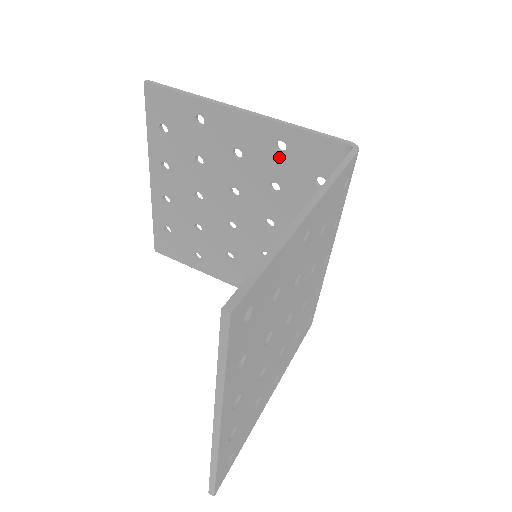
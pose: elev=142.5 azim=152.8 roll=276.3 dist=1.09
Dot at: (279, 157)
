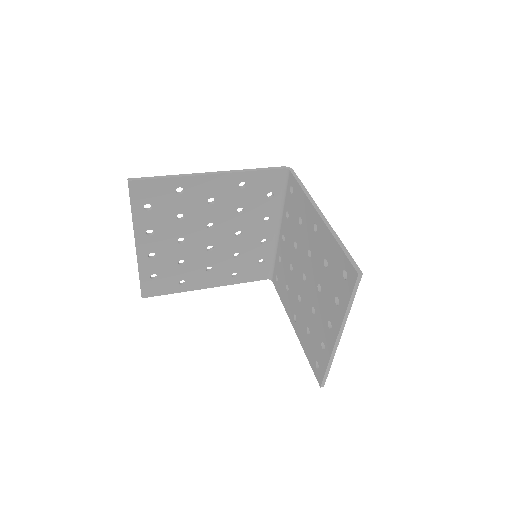
Dot at: (242, 192)
